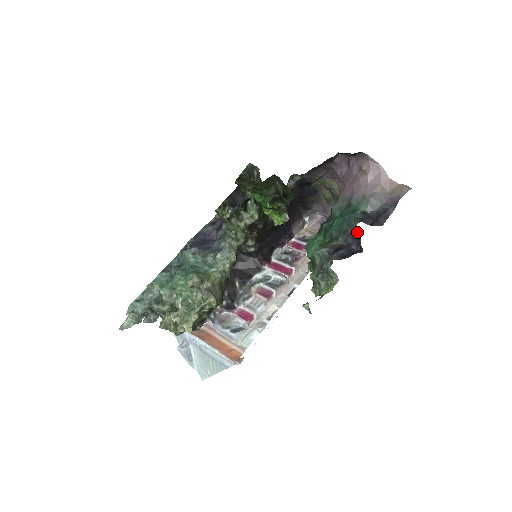
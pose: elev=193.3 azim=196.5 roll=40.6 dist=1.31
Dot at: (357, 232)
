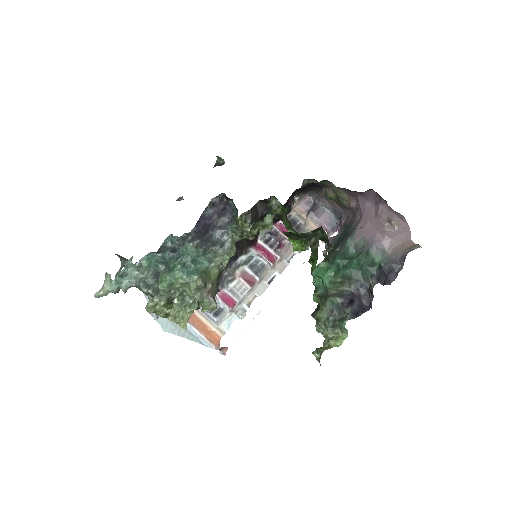
Dot at: occluded
